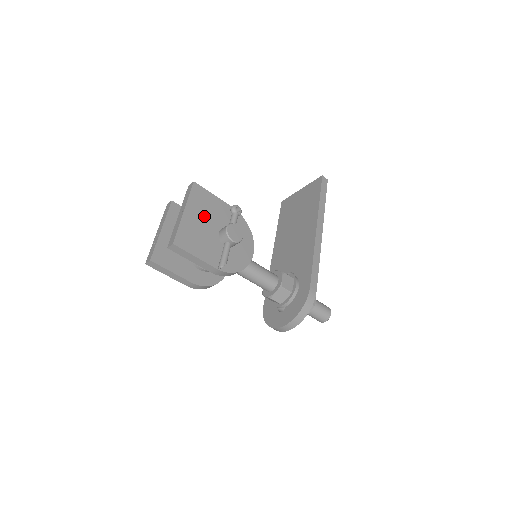
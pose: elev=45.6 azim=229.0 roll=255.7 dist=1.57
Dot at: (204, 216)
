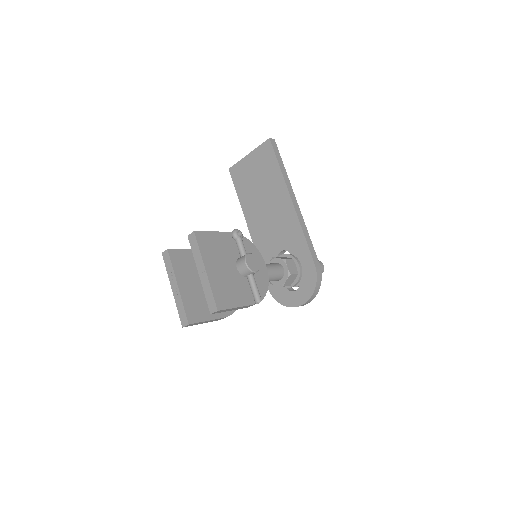
Dot at: (220, 261)
